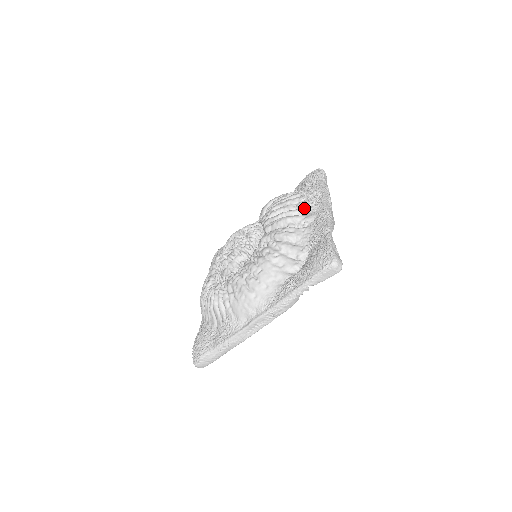
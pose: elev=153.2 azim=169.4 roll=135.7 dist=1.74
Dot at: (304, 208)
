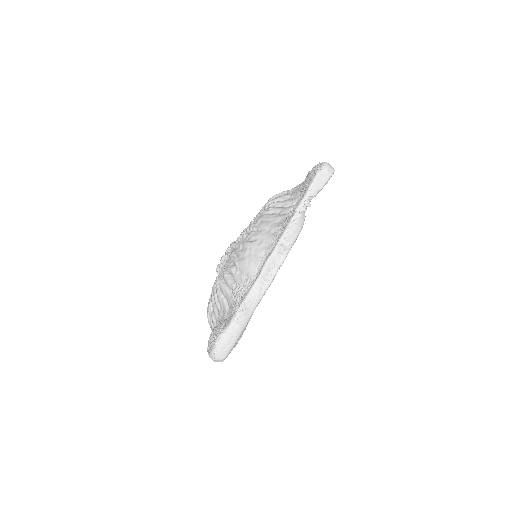
Dot at: occluded
